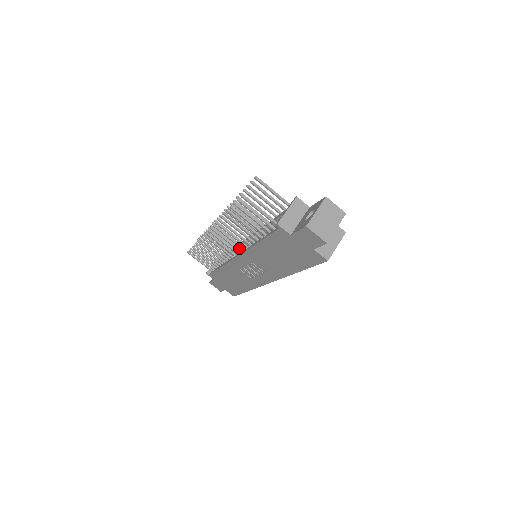
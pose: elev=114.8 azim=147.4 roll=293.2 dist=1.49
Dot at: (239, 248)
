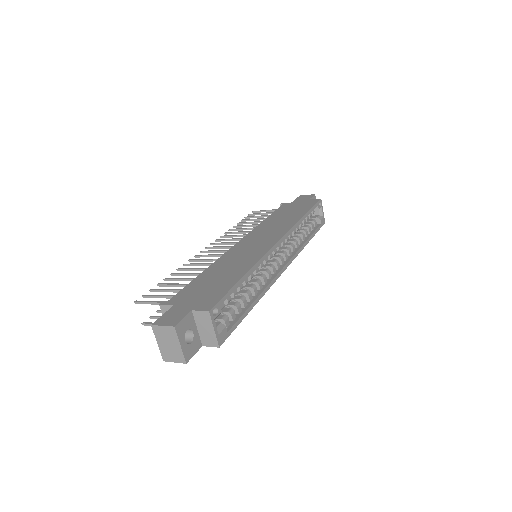
Dot at: occluded
